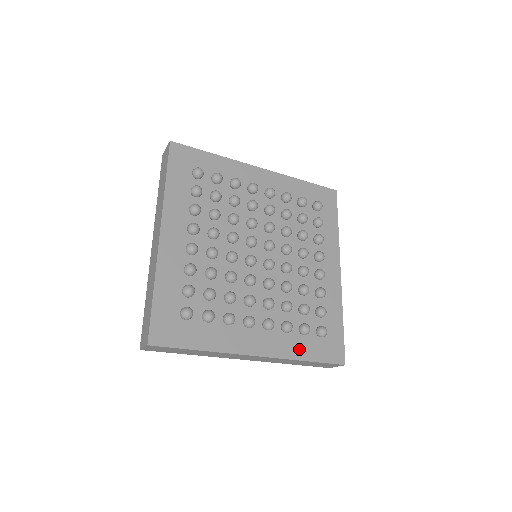
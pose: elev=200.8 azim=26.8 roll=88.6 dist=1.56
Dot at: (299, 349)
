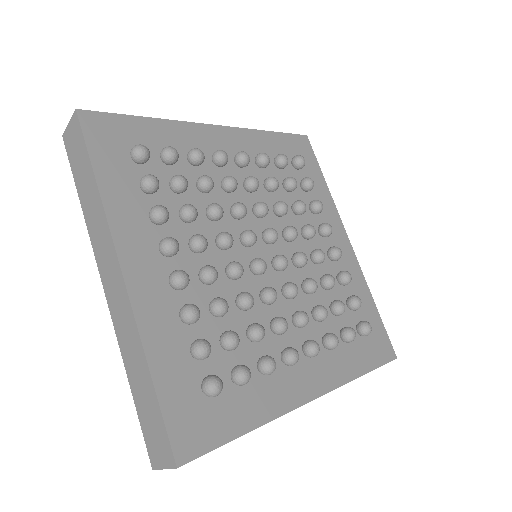
Dot at: (350, 363)
